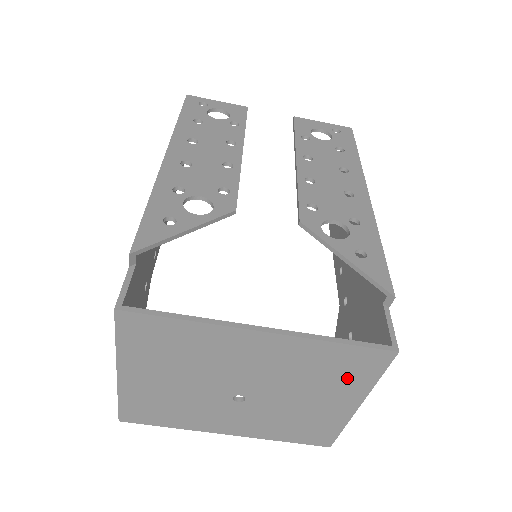
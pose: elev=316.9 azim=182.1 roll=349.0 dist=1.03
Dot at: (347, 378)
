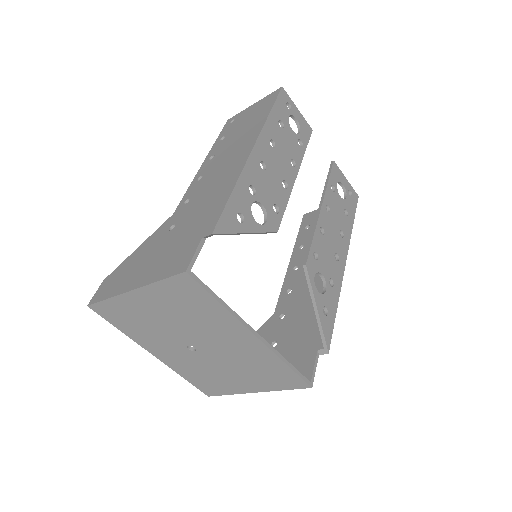
Dot at: (269, 379)
